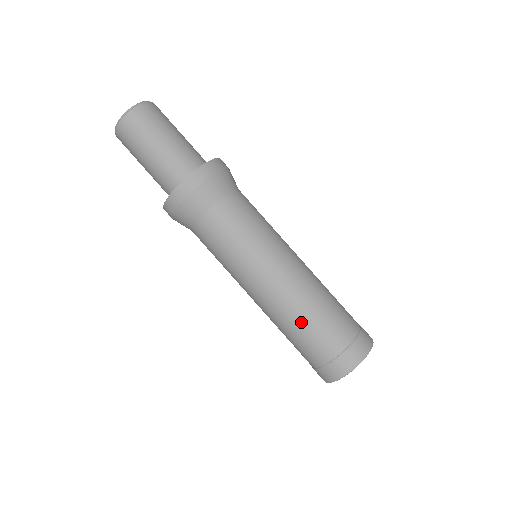
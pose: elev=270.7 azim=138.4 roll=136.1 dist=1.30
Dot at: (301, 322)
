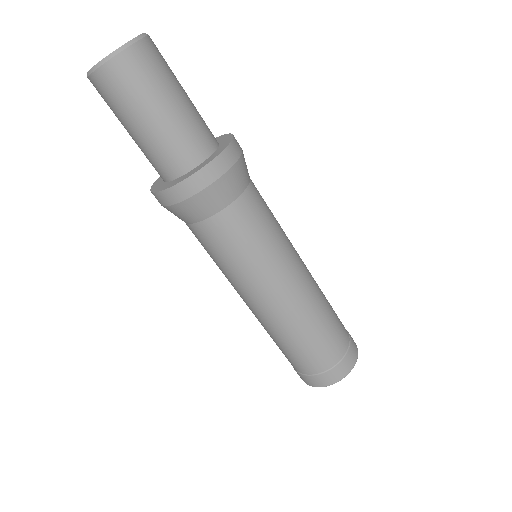
Dot at: (294, 340)
